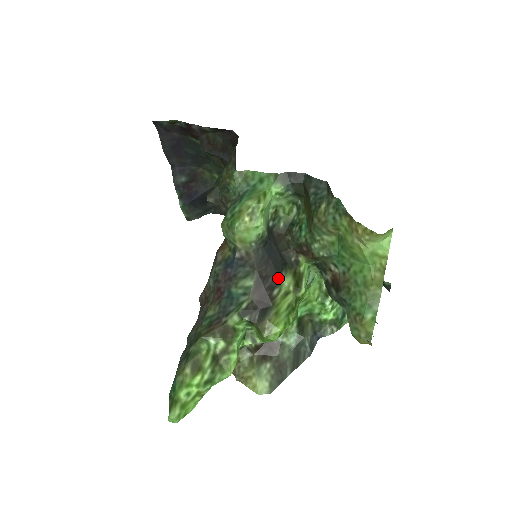
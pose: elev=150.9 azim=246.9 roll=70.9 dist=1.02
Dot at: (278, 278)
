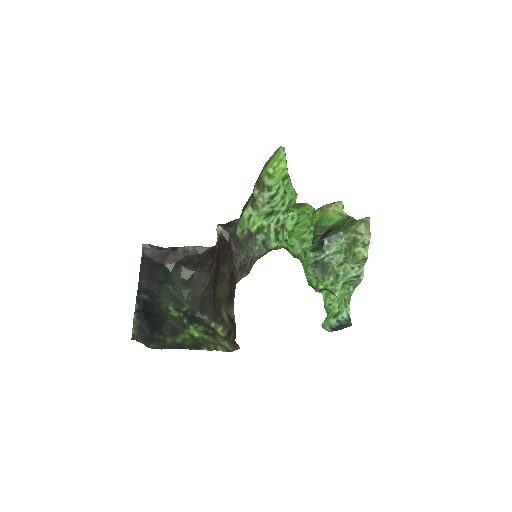
Dot at: occluded
